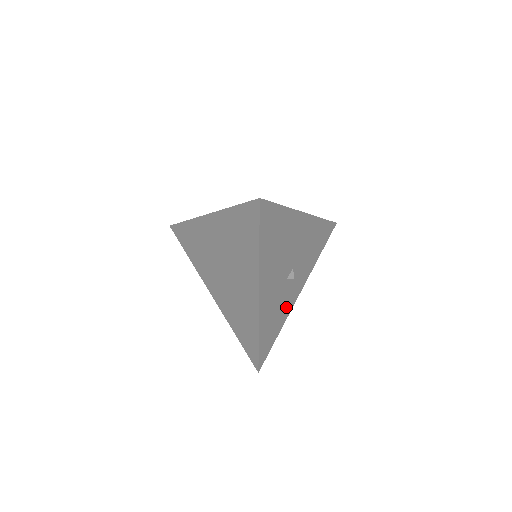
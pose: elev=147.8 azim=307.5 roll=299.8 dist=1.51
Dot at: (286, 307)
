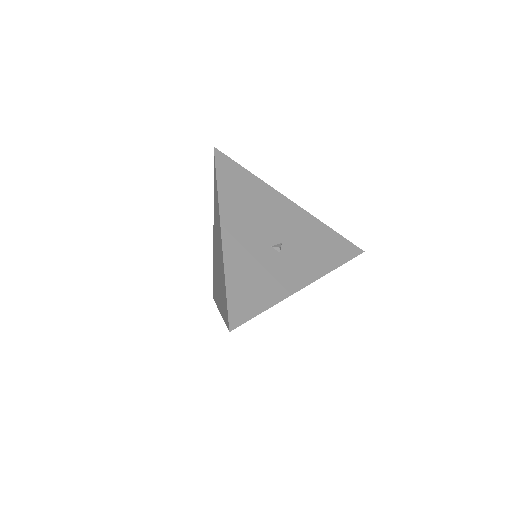
Dot at: (278, 283)
